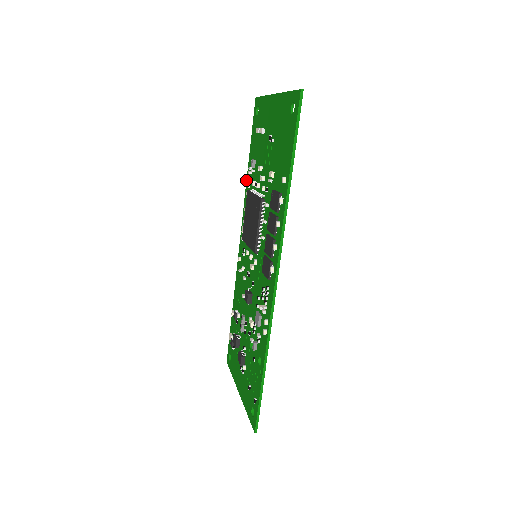
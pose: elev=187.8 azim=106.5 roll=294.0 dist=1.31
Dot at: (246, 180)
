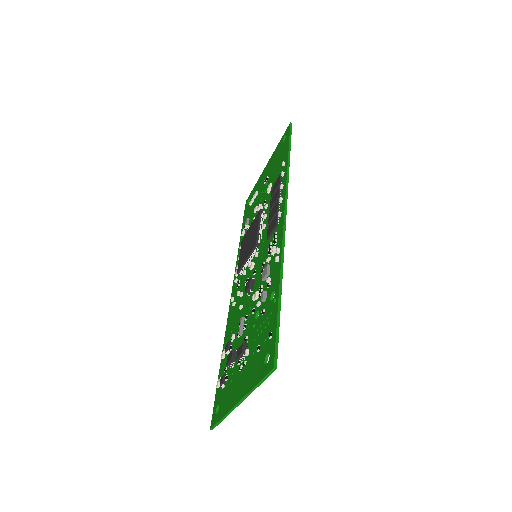
Dot at: (238, 248)
